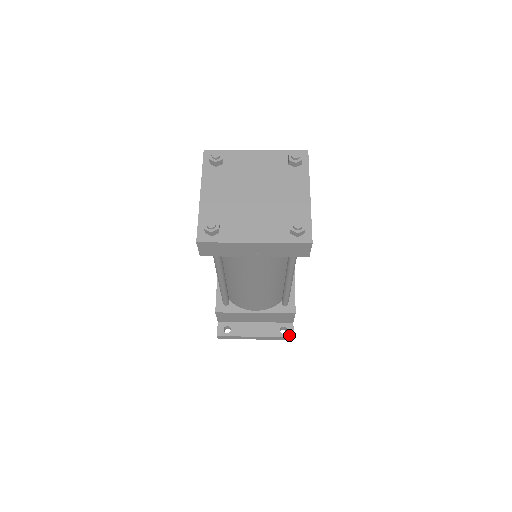
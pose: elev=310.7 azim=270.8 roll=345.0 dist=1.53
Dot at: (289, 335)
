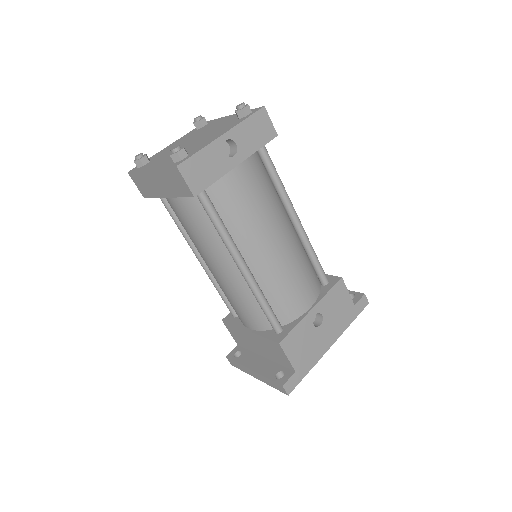
Dot at: (280, 382)
